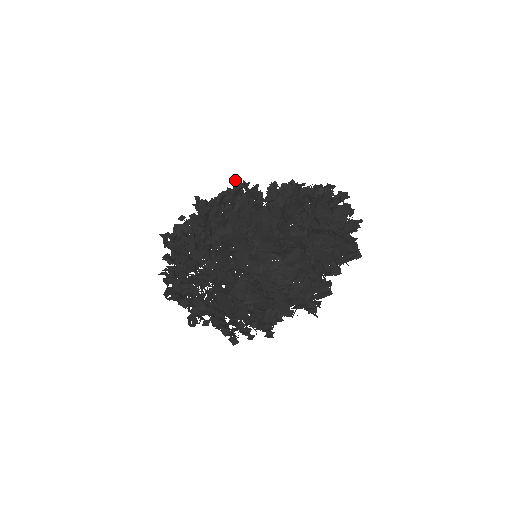
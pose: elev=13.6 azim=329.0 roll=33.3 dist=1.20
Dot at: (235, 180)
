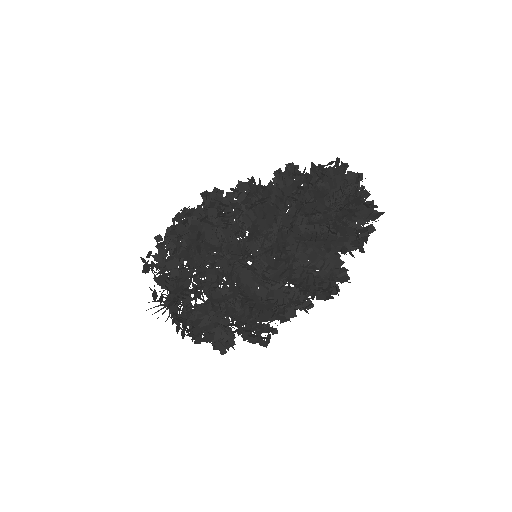
Dot at: occluded
